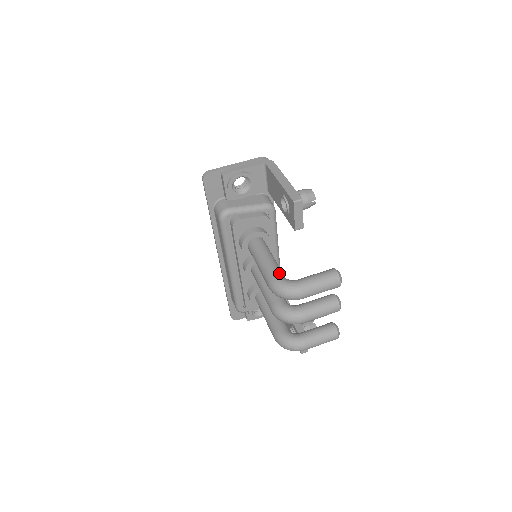
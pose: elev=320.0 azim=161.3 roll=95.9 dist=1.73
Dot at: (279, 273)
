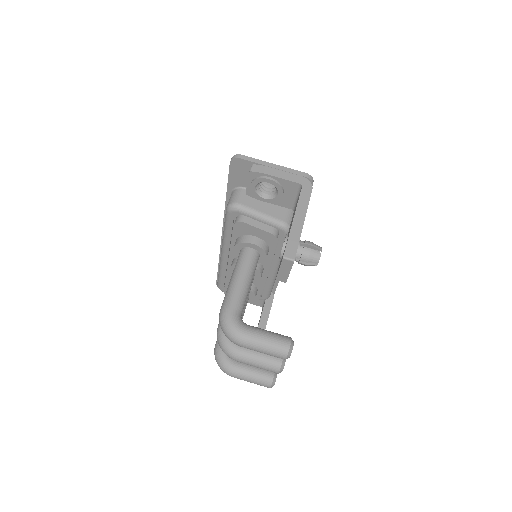
Dot at: (237, 306)
